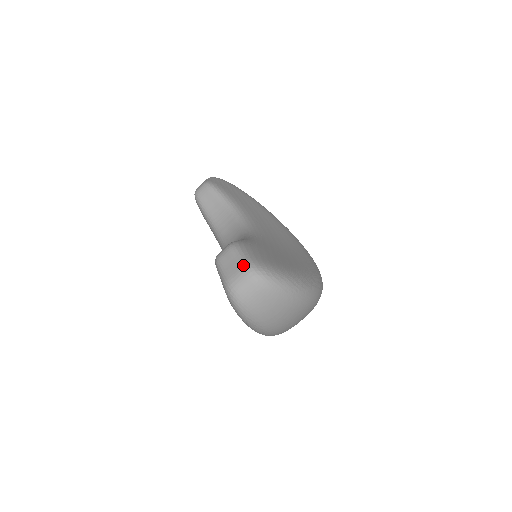
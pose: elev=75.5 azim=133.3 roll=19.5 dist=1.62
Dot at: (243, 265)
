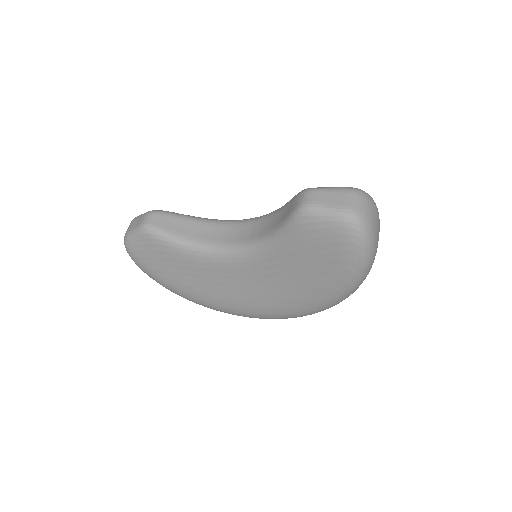
Dot at: (346, 190)
